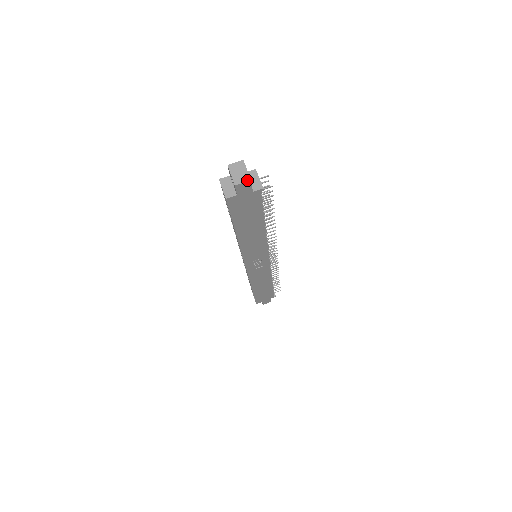
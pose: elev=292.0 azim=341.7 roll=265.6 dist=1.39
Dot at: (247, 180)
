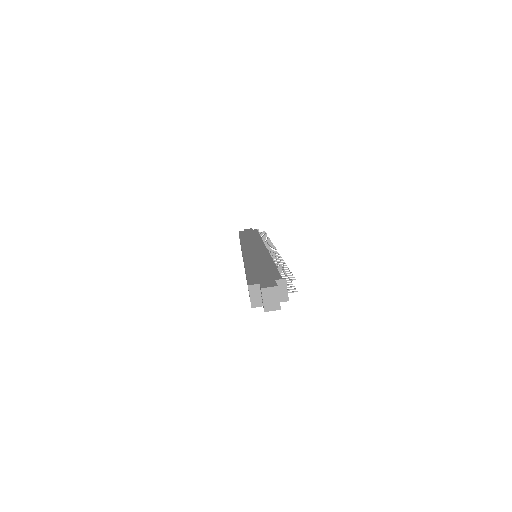
Dot at: (277, 309)
